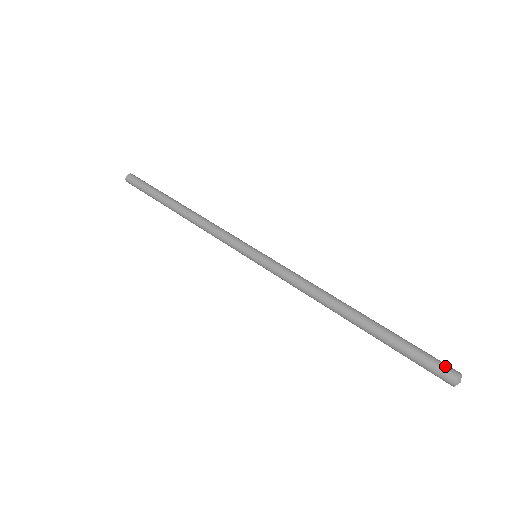
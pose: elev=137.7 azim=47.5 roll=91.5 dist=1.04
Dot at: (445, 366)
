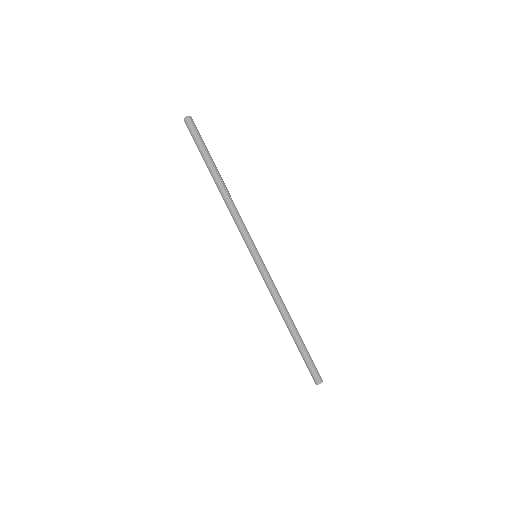
Dot at: (318, 376)
